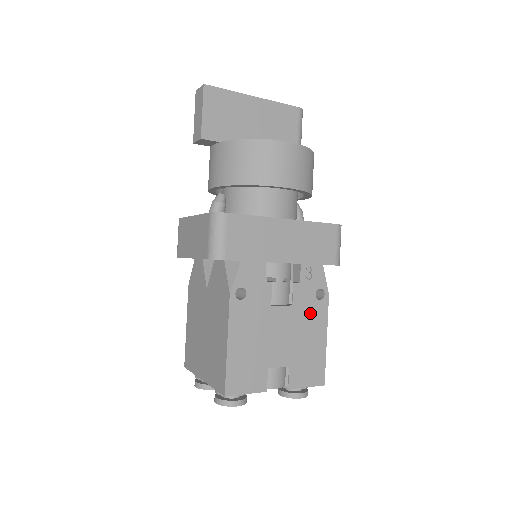
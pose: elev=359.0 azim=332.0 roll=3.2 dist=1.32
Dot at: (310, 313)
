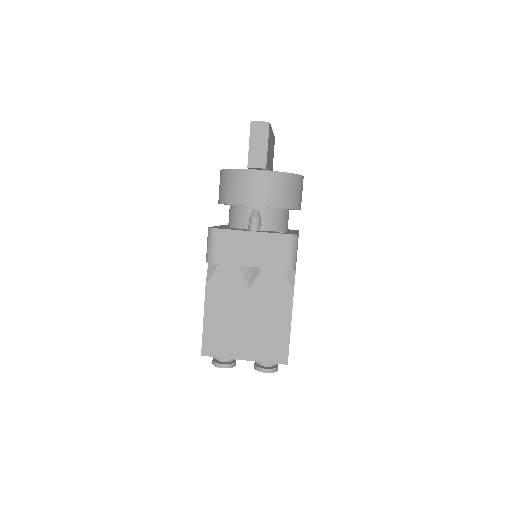
Dot at: occluded
